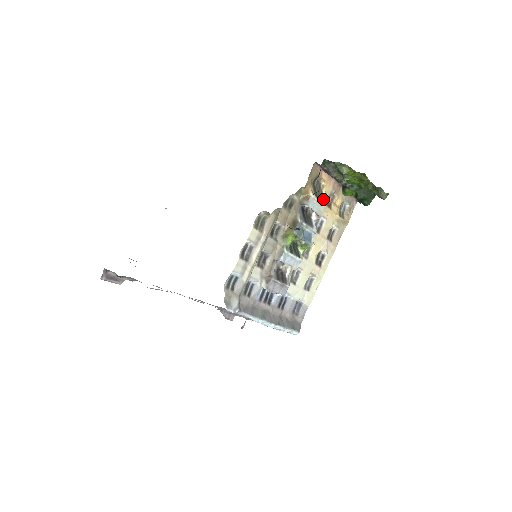
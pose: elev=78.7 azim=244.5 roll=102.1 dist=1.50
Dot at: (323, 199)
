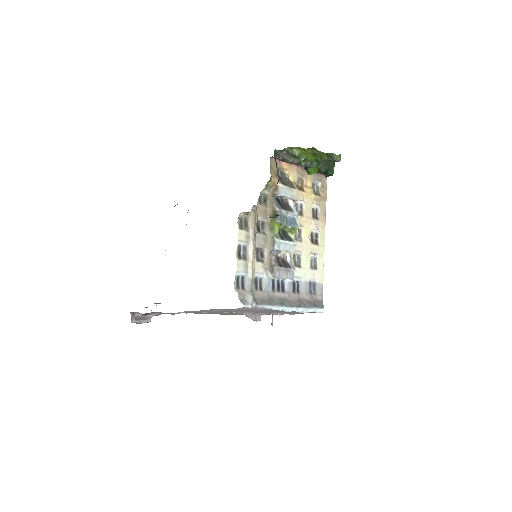
Dot at: (292, 185)
